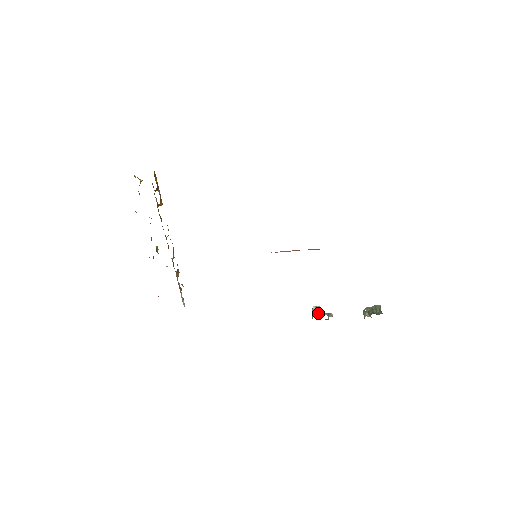
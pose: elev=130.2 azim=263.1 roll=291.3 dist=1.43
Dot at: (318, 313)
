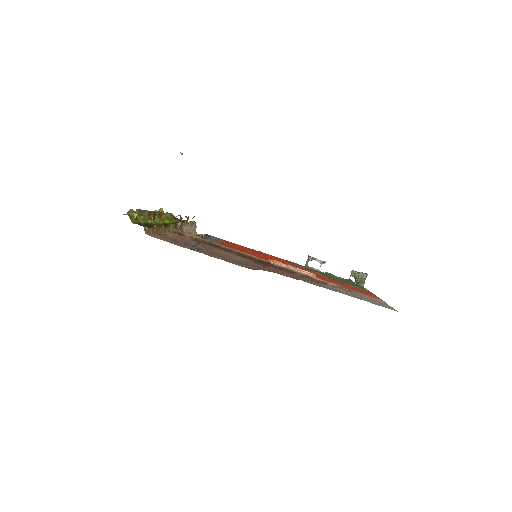
Dot at: occluded
